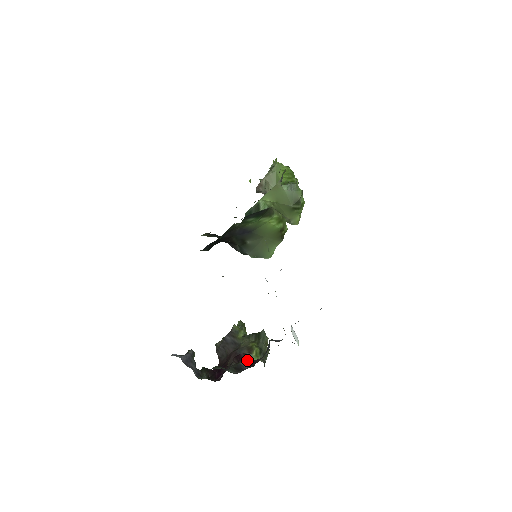
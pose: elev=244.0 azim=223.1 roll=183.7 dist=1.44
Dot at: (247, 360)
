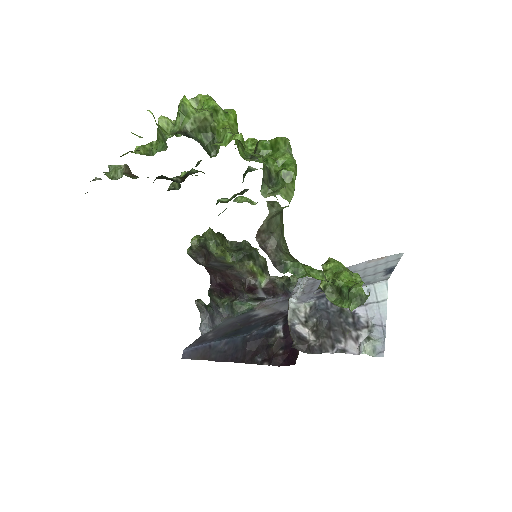
Dot at: (261, 290)
